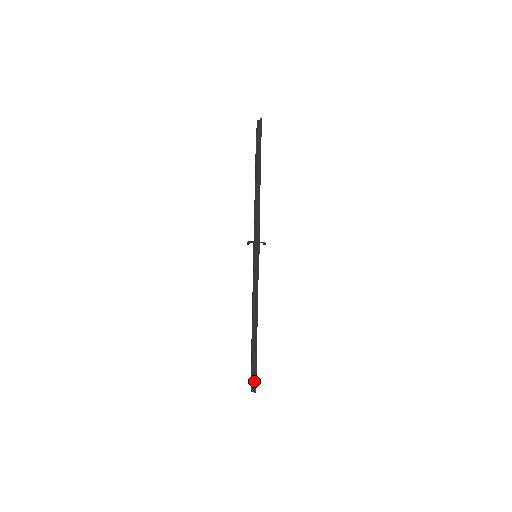
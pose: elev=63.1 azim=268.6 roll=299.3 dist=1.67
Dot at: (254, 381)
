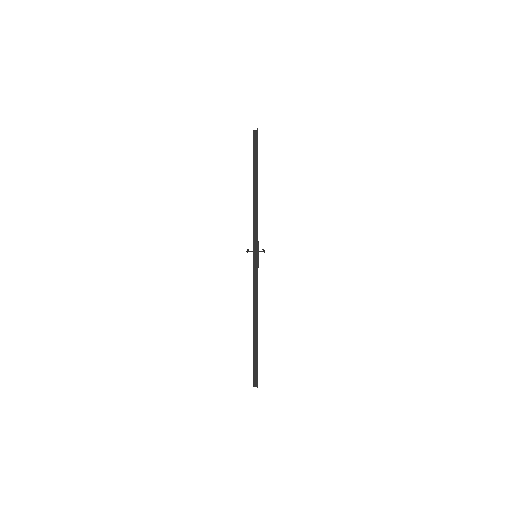
Dot at: (256, 378)
